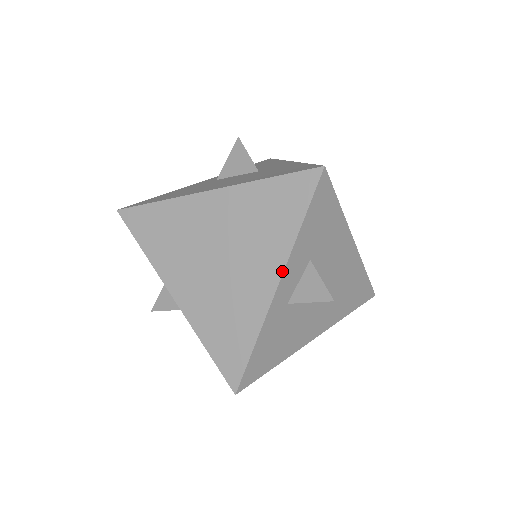
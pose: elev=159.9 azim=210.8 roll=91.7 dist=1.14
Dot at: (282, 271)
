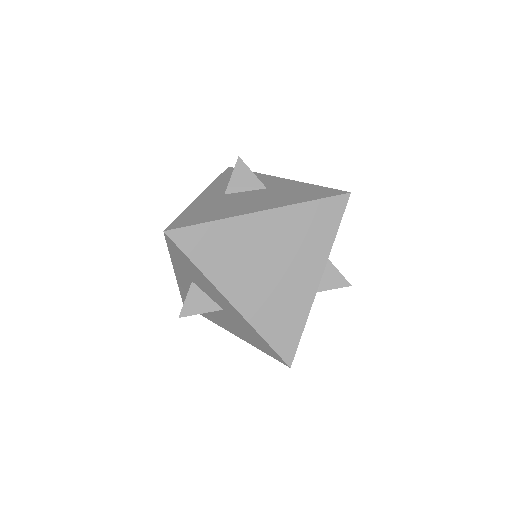
Dot at: (323, 270)
